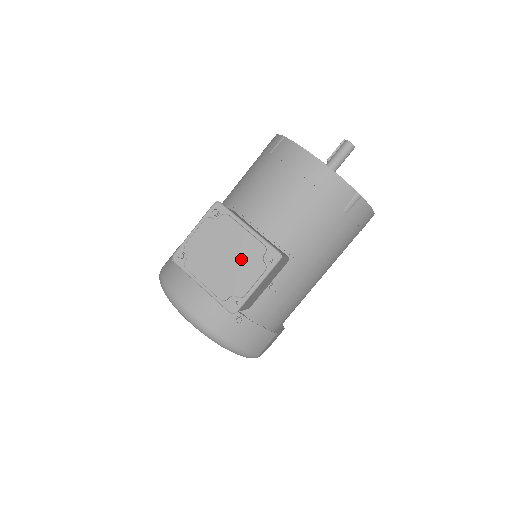
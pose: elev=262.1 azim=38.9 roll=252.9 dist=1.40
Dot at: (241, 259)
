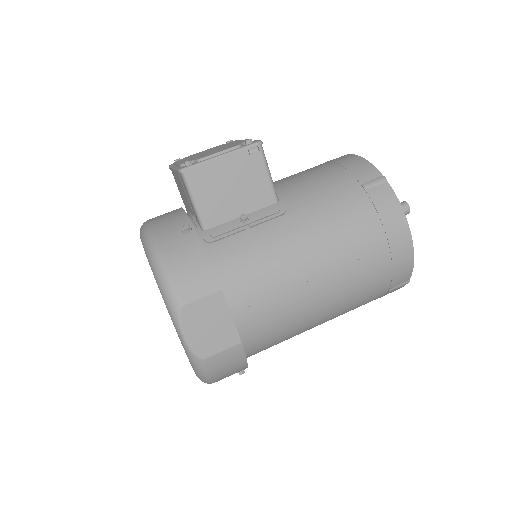
Dot at: occluded
